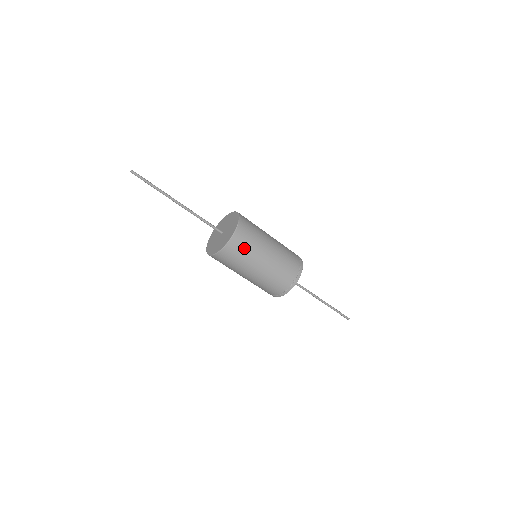
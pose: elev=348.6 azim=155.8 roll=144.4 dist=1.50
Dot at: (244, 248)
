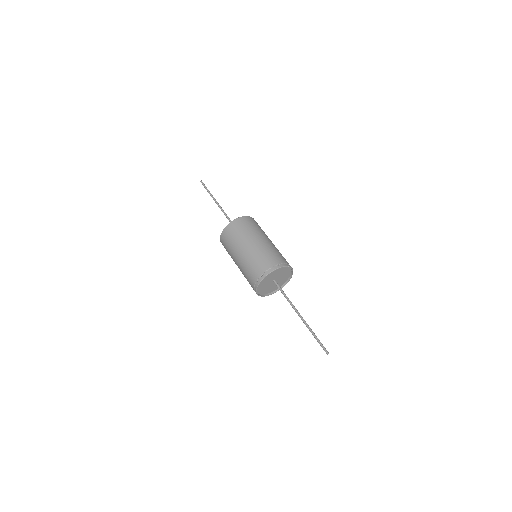
Dot at: (244, 228)
